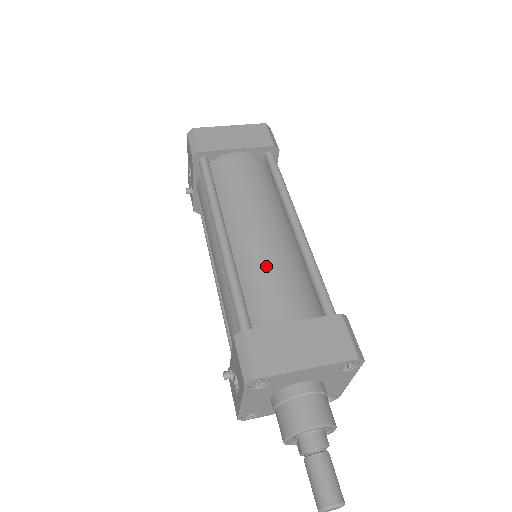
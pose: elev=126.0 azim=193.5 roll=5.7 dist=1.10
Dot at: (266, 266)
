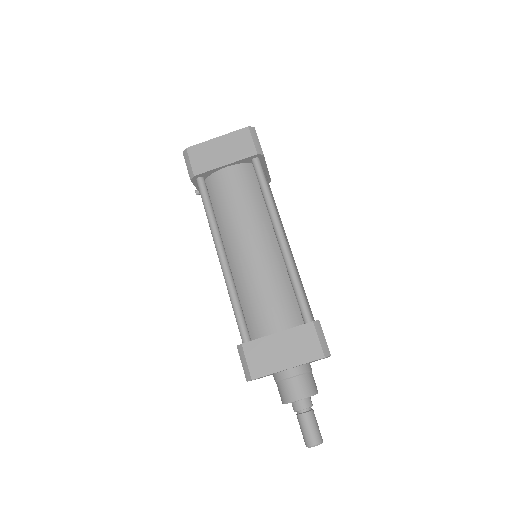
Dot at: (256, 284)
